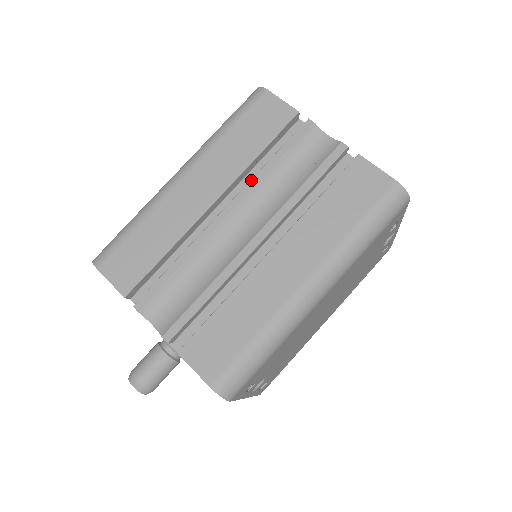
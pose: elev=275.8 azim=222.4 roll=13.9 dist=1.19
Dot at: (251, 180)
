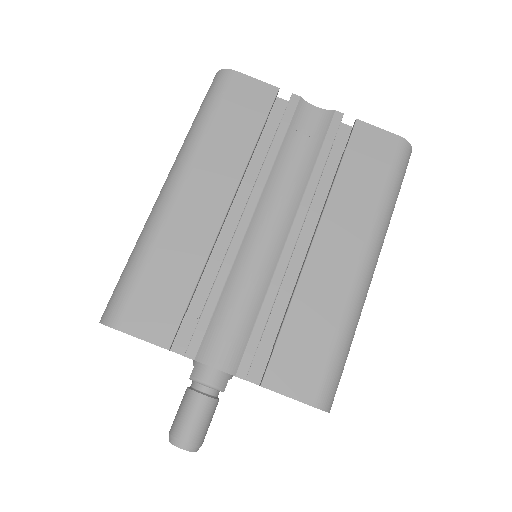
Dot at: (260, 172)
